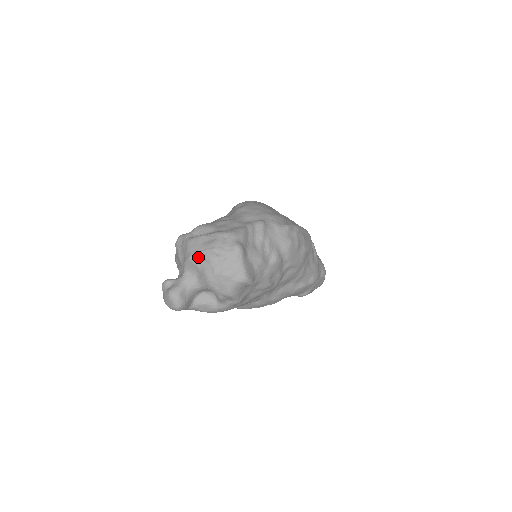
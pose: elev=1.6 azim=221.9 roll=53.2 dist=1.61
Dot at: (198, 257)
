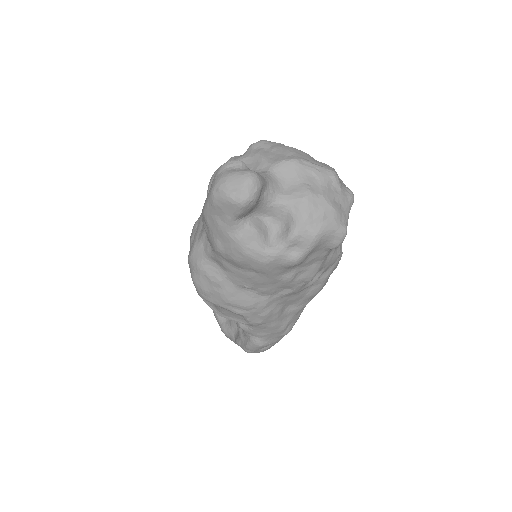
Dot at: (308, 166)
